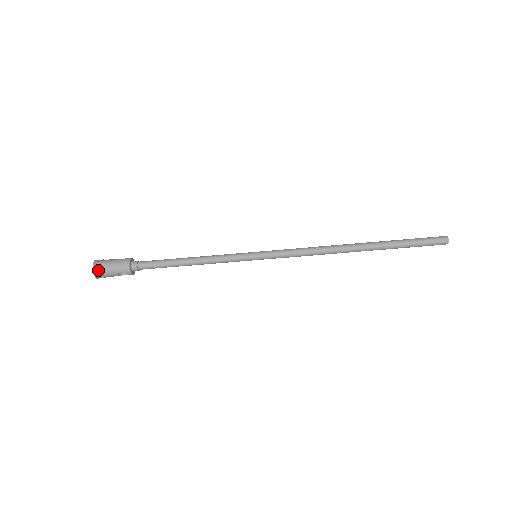
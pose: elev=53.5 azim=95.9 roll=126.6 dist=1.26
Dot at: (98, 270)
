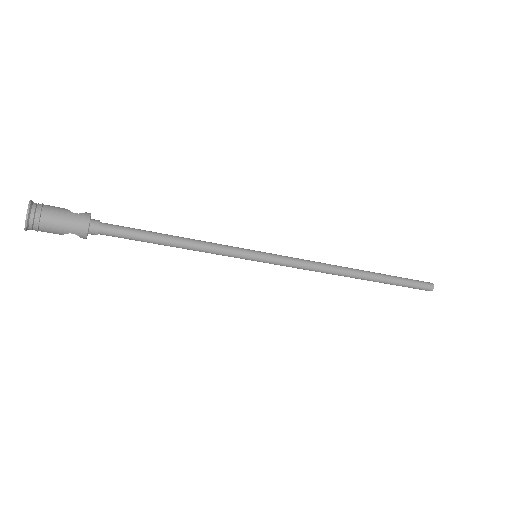
Dot at: (34, 222)
